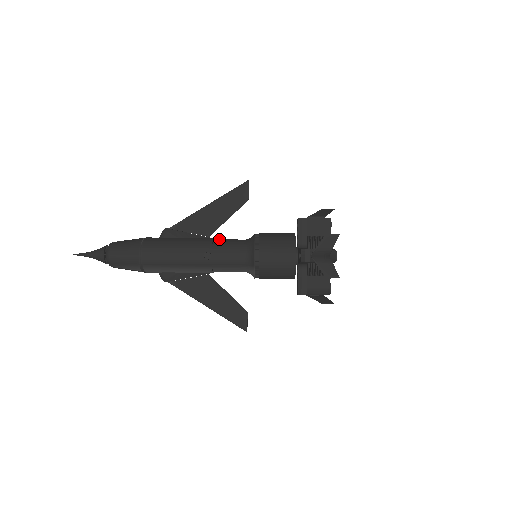
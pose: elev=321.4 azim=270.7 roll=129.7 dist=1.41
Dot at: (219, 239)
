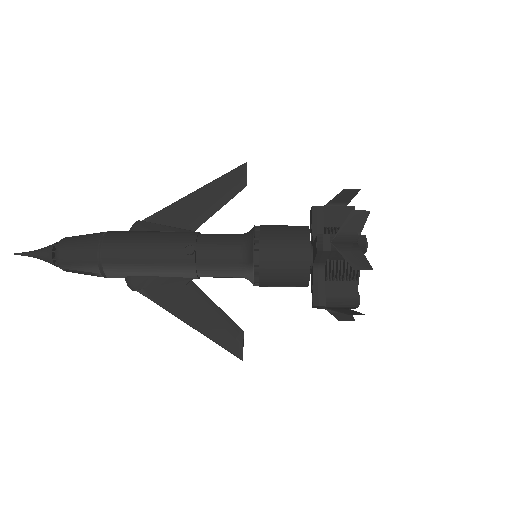
Dot at: occluded
